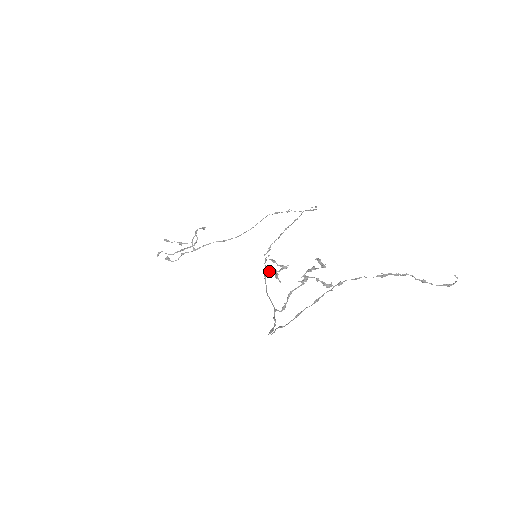
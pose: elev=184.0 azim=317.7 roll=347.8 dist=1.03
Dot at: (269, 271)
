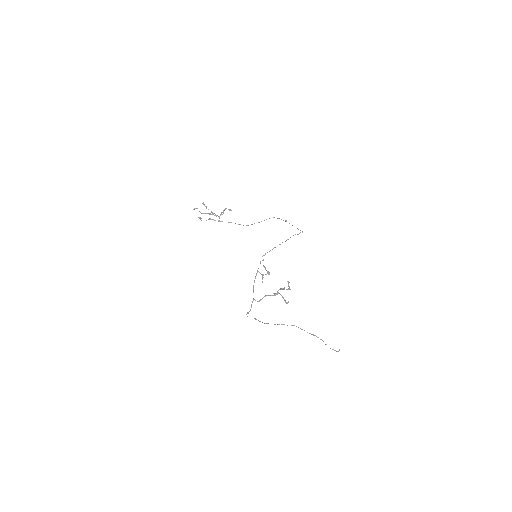
Dot at: (260, 273)
